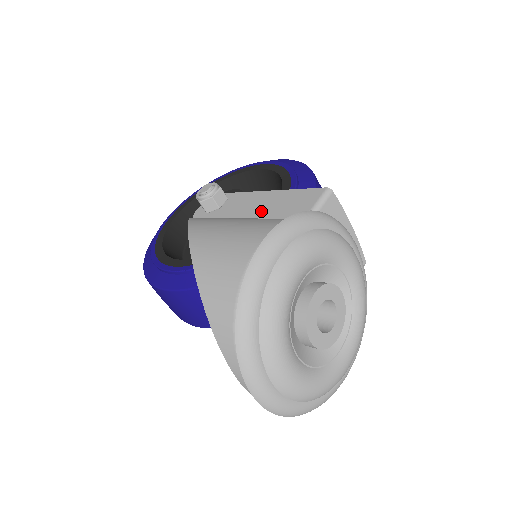
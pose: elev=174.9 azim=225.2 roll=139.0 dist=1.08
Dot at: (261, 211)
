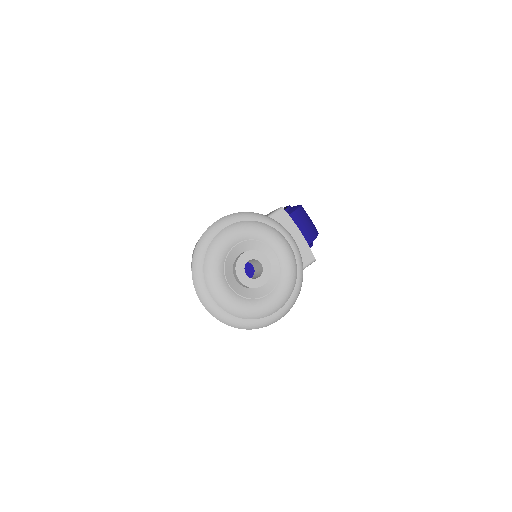
Dot at: occluded
